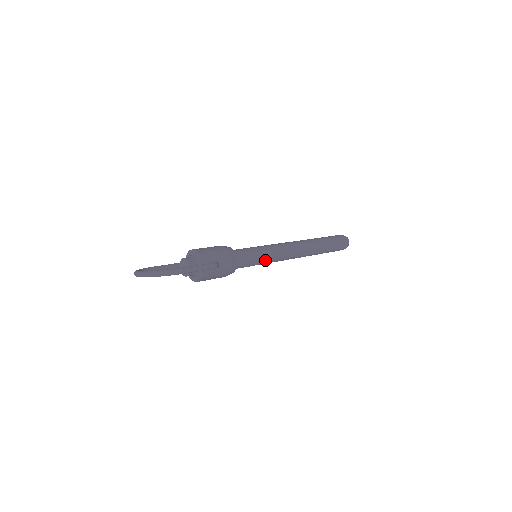
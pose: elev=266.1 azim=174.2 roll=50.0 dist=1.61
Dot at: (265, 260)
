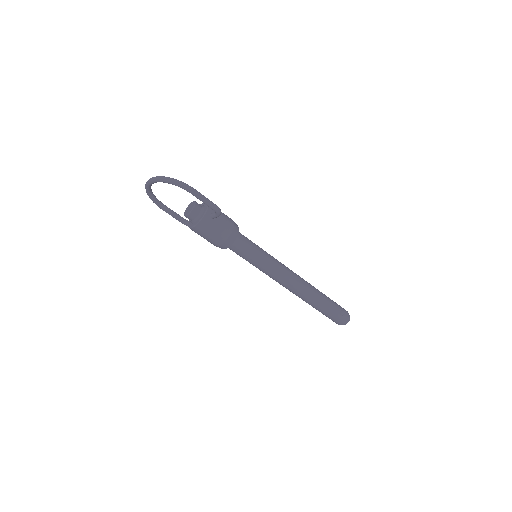
Dot at: (263, 262)
